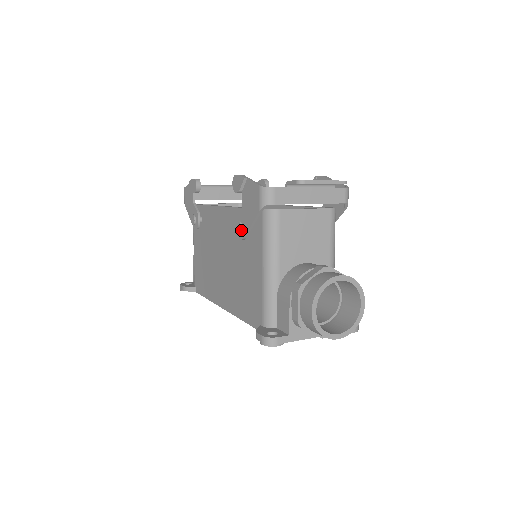
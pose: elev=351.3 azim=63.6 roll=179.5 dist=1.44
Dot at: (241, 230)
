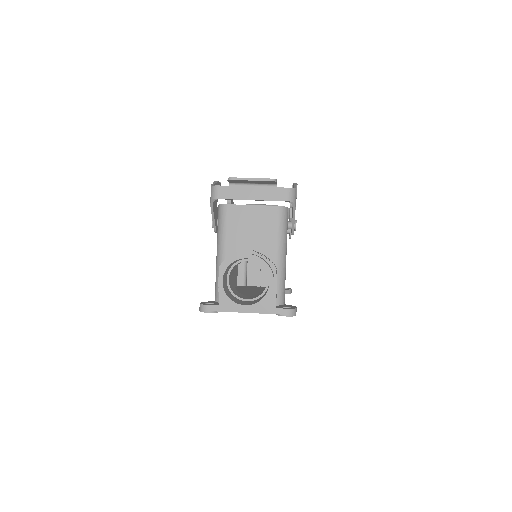
Dot at: occluded
